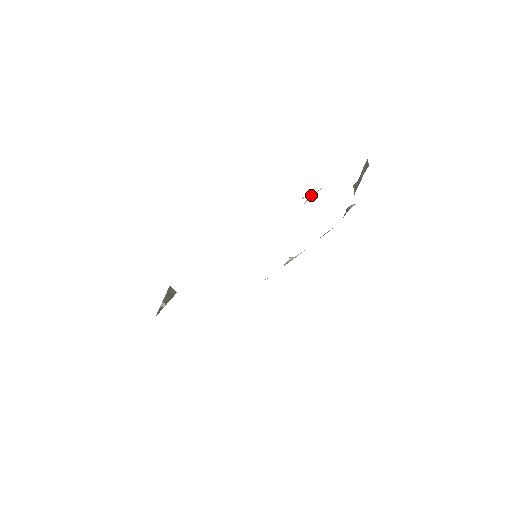
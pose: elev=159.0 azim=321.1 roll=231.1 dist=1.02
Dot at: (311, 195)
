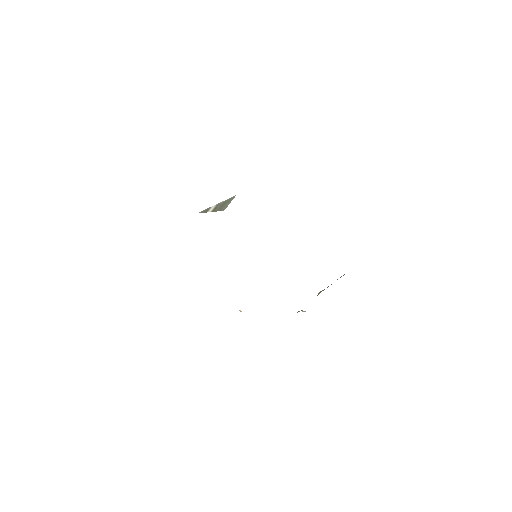
Dot at: occluded
